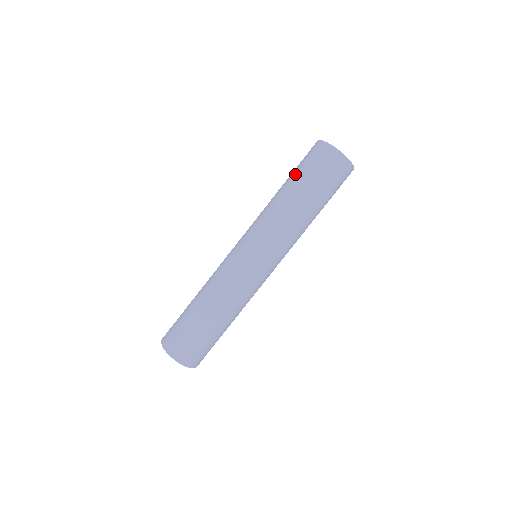
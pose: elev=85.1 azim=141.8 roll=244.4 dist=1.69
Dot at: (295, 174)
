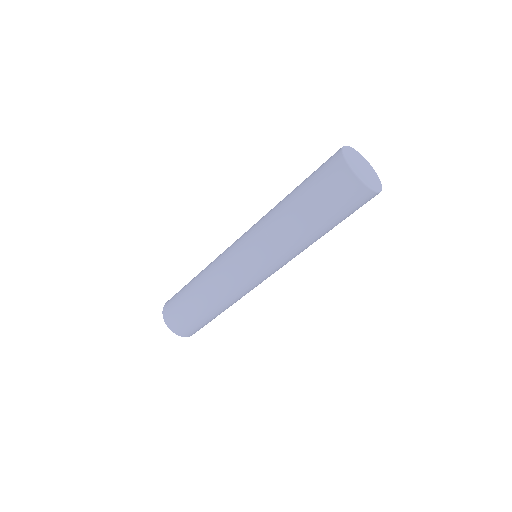
Dot at: (305, 193)
